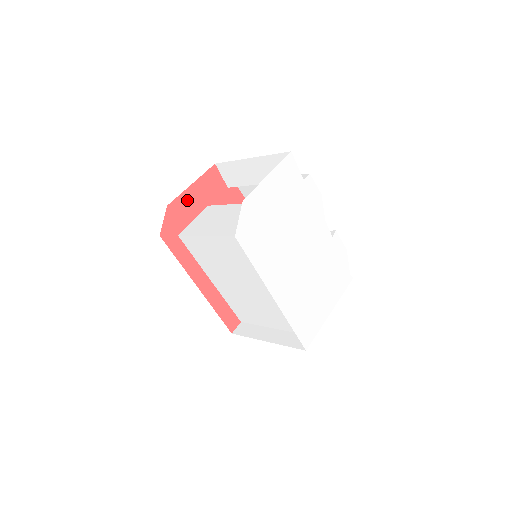
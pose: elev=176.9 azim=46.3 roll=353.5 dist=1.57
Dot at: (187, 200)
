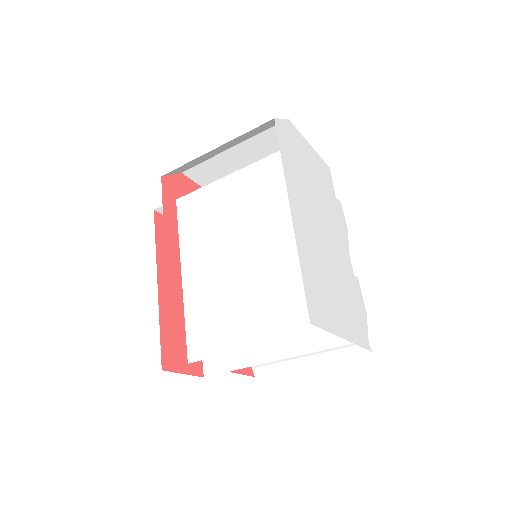
Dot at: occluded
